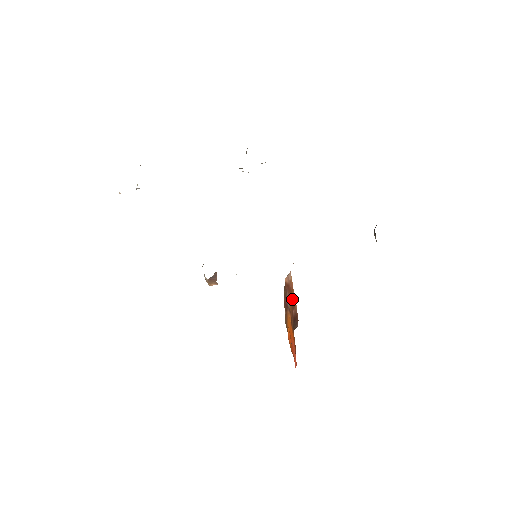
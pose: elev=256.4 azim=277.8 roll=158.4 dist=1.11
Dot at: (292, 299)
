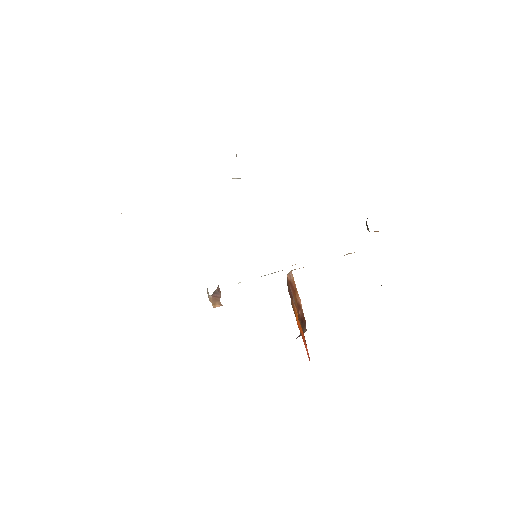
Dot at: (297, 299)
